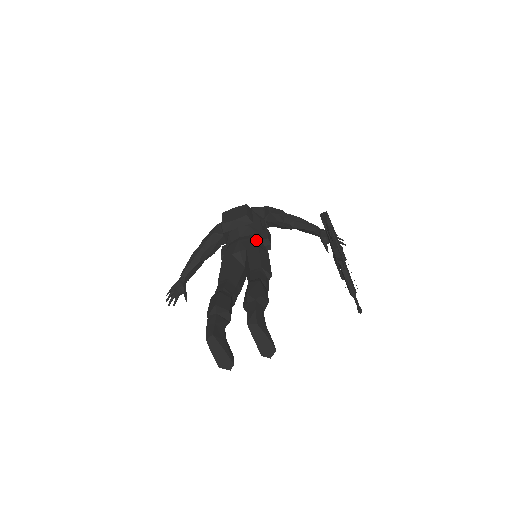
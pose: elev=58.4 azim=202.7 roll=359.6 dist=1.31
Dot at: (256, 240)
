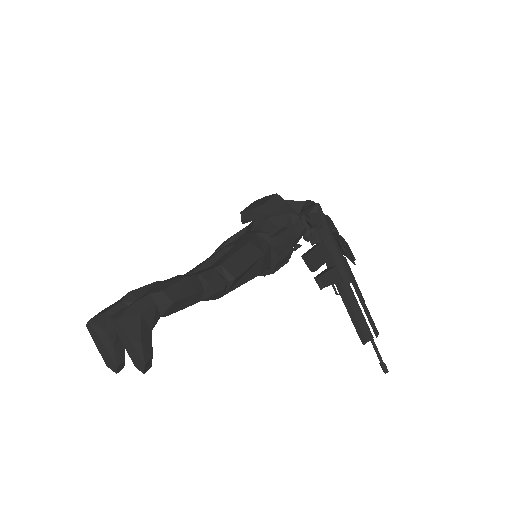
Dot at: (262, 236)
